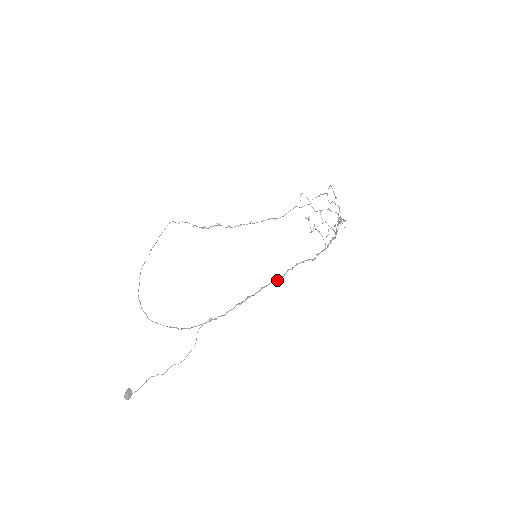
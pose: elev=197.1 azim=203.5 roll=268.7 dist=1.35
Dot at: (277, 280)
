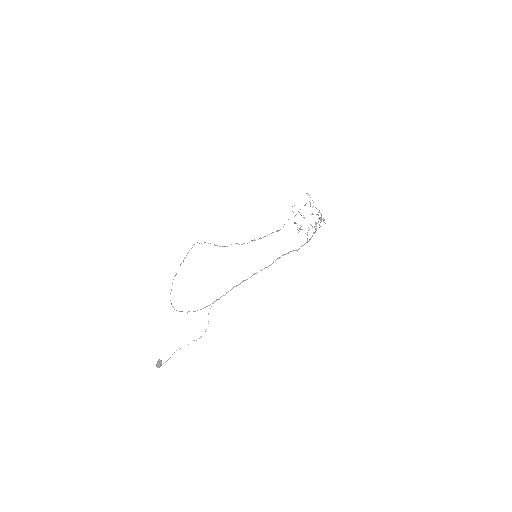
Dot at: (266, 267)
